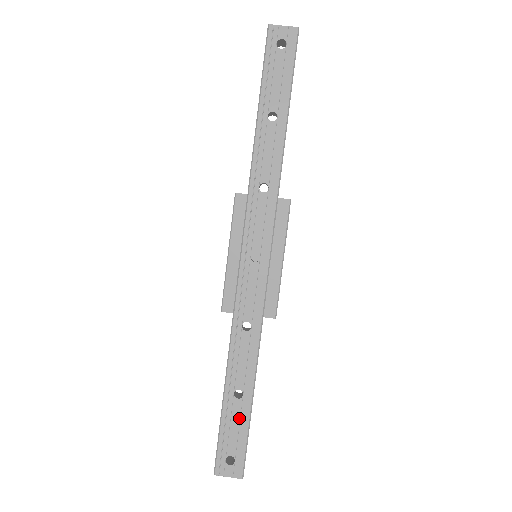
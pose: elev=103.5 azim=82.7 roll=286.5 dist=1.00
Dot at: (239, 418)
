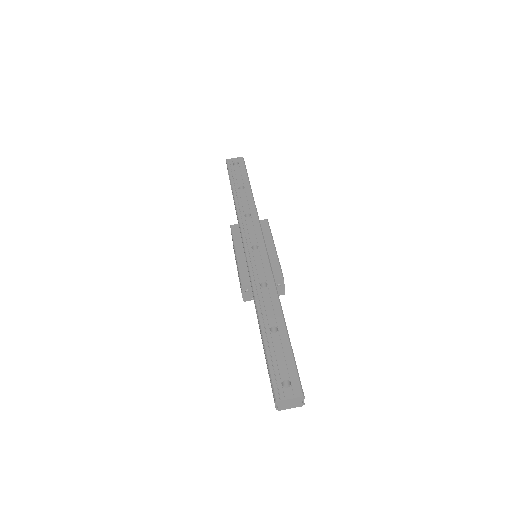
Dot at: (281, 347)
